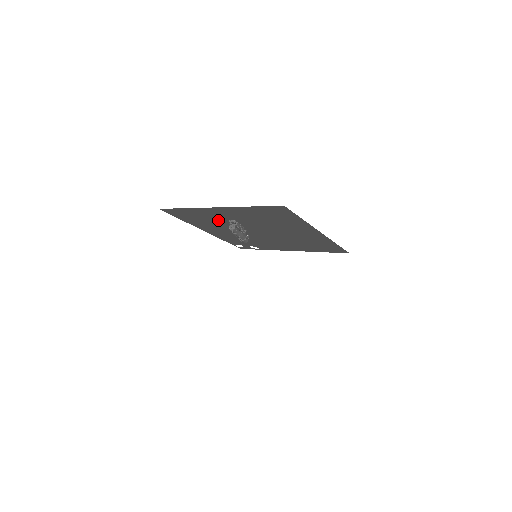
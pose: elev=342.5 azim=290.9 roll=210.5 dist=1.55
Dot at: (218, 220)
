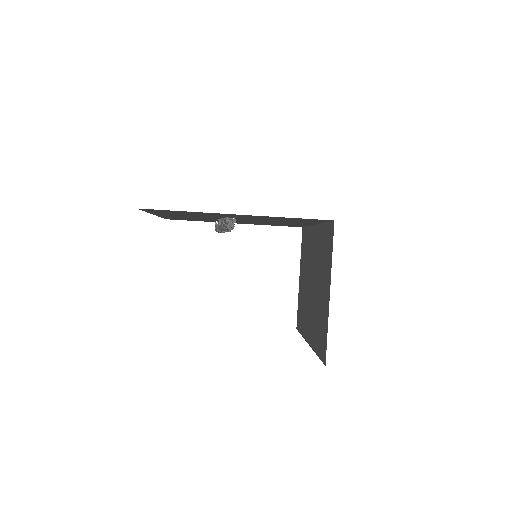
Dot at: (206, 215)
